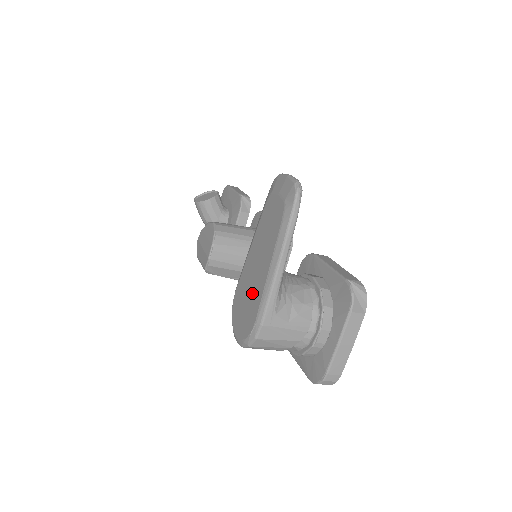
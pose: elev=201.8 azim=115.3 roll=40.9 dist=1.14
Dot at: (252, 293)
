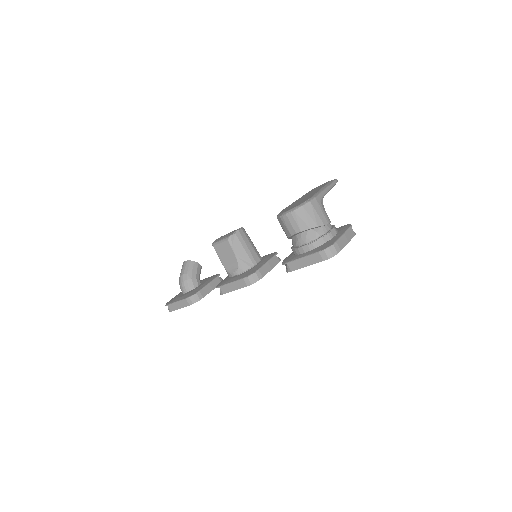
Dot at: (304, 199)
